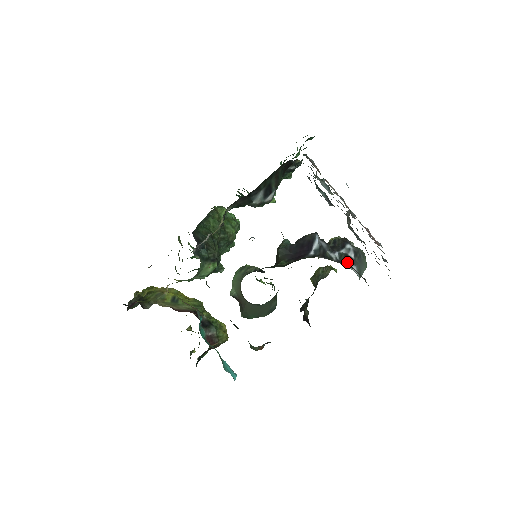
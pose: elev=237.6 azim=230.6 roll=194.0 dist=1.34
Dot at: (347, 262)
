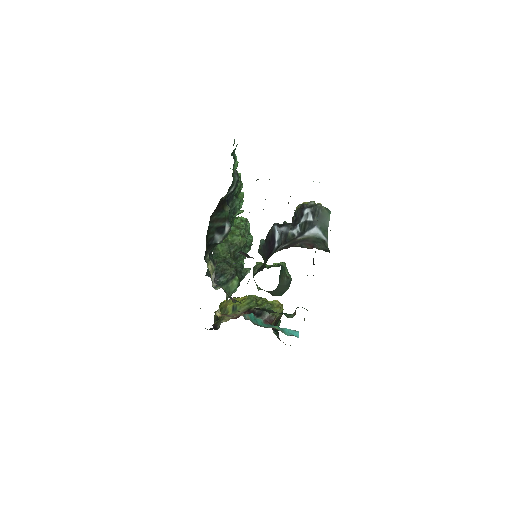
Dot at: (307, 230)
